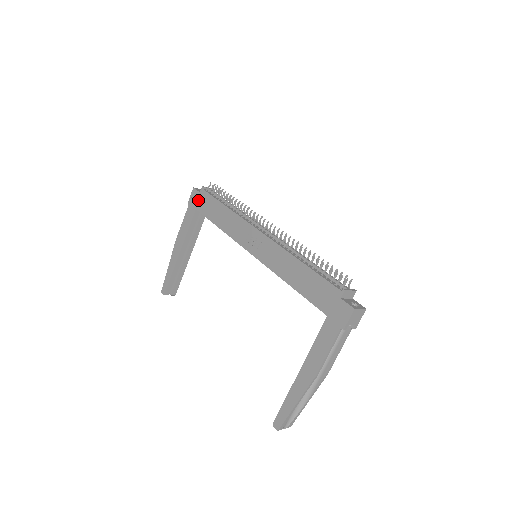
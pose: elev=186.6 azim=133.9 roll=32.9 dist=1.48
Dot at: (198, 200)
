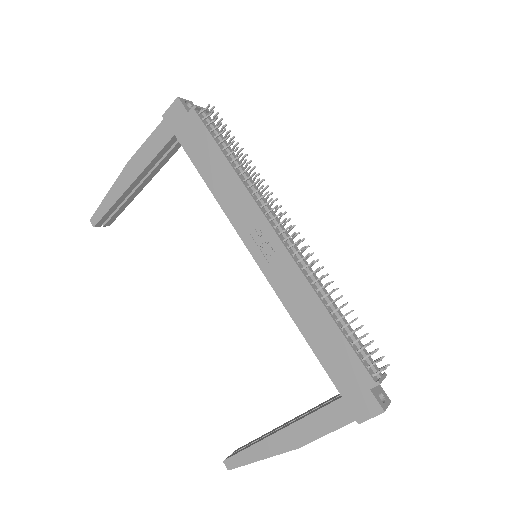
Dot at: (182, 123)
